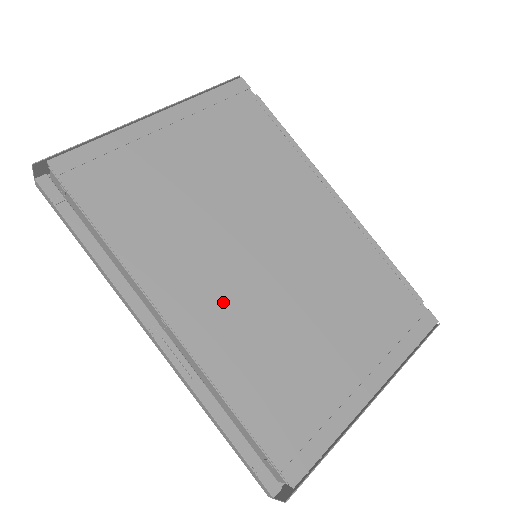
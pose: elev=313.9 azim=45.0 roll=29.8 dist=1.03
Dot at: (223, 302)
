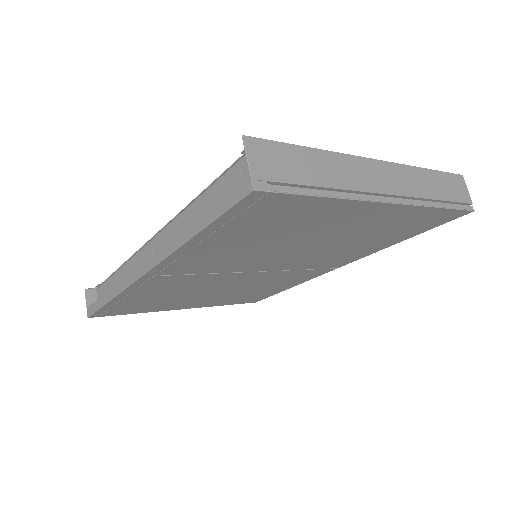
Dot at: occluded
